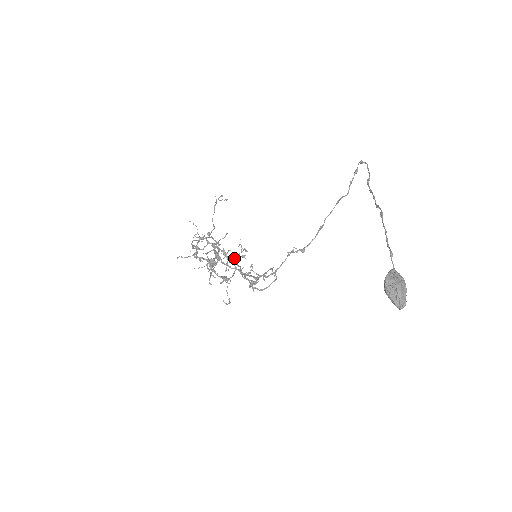
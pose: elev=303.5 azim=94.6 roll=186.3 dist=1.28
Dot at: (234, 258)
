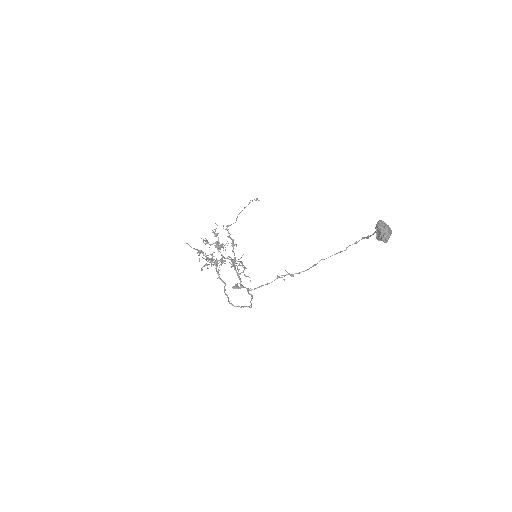
Dot at: (232, 261)
